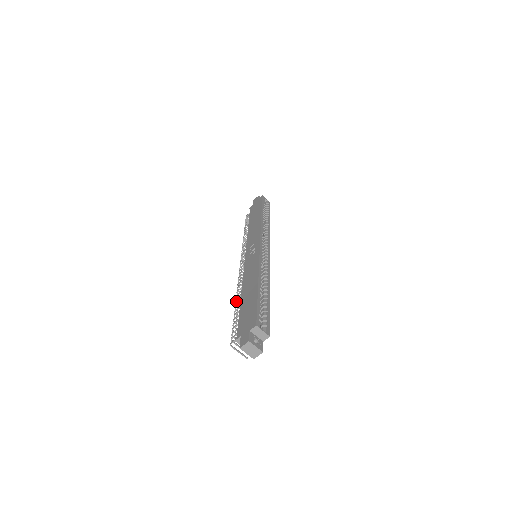
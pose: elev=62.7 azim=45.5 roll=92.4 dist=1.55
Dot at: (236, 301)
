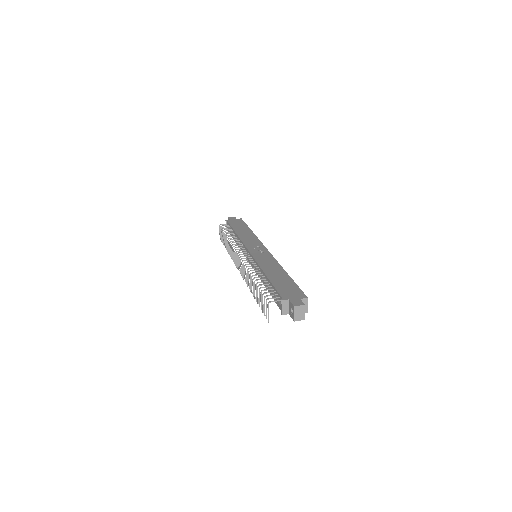
Dot at: occluded
